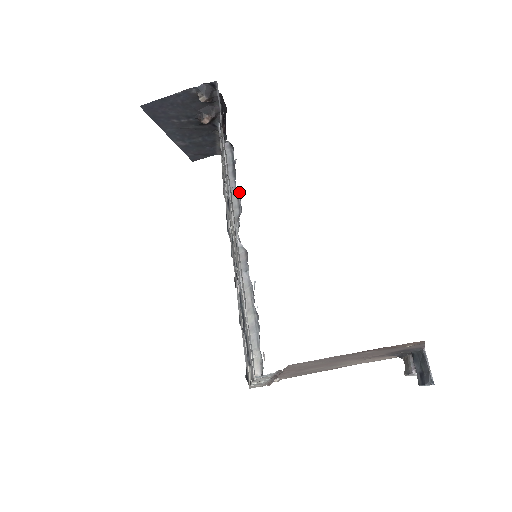
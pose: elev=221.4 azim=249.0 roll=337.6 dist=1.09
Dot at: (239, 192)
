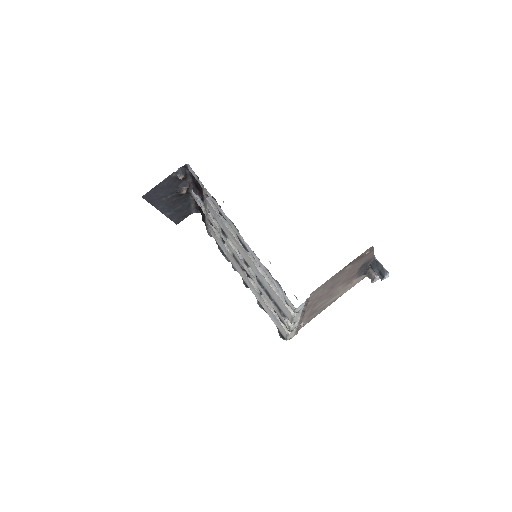
Dot at: (231, 221)
